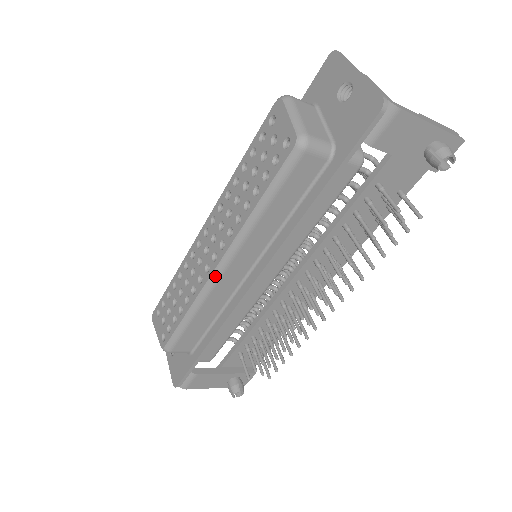
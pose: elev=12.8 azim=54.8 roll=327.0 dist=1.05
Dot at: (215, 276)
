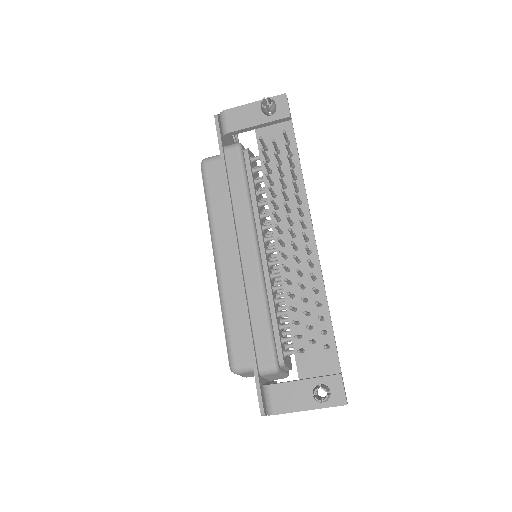
Dot at: (217, 270)
